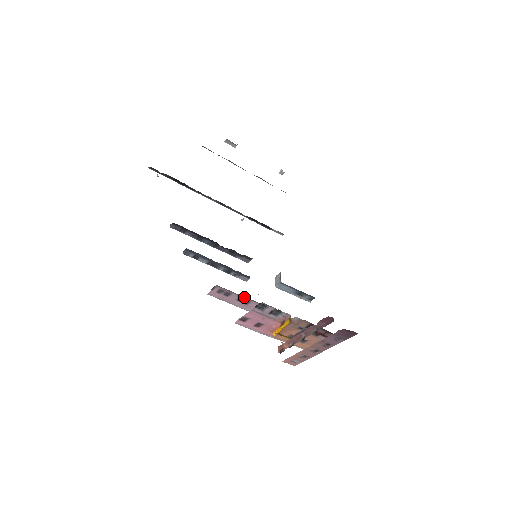
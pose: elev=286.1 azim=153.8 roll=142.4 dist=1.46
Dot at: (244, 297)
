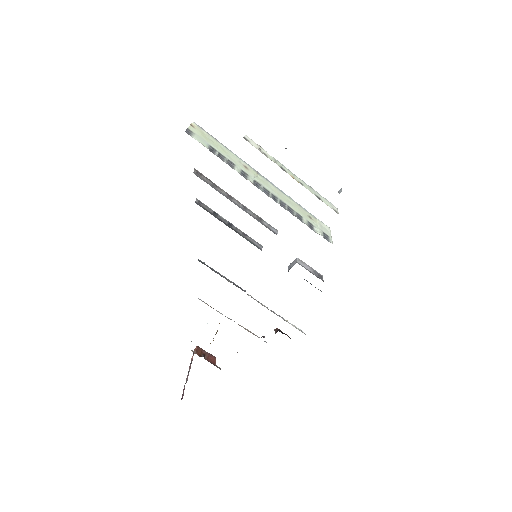
Dot at: occluded
